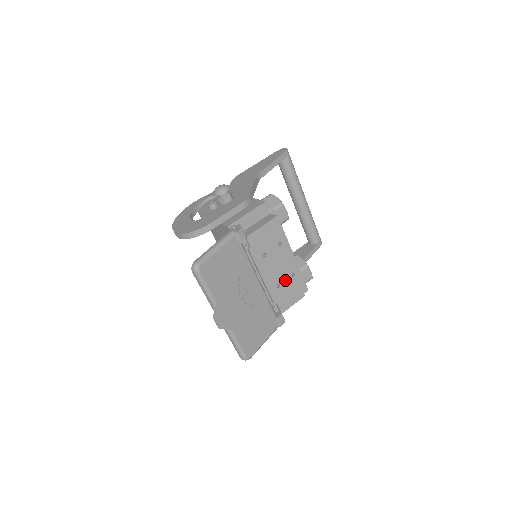
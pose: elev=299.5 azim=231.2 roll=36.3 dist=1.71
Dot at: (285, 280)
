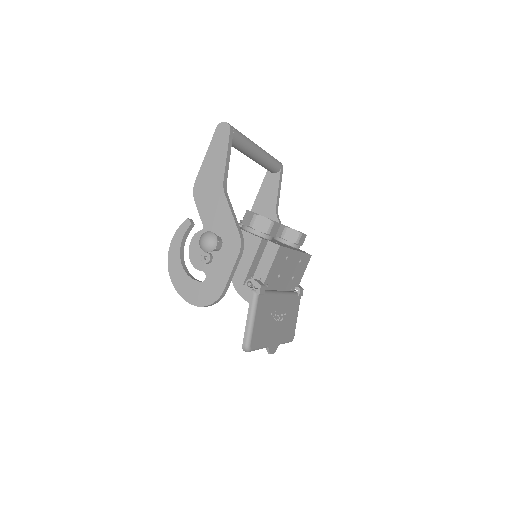
Dot at: (296, 270)
